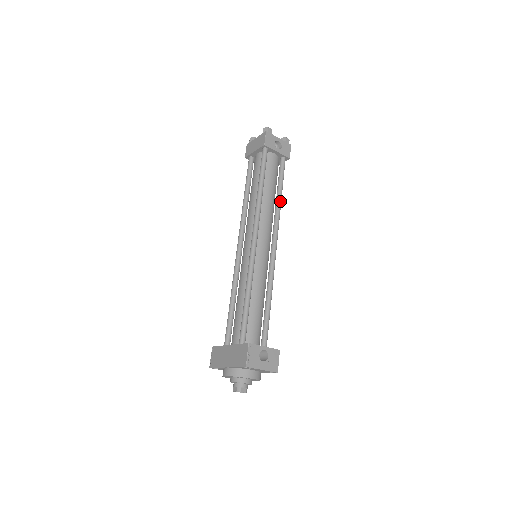
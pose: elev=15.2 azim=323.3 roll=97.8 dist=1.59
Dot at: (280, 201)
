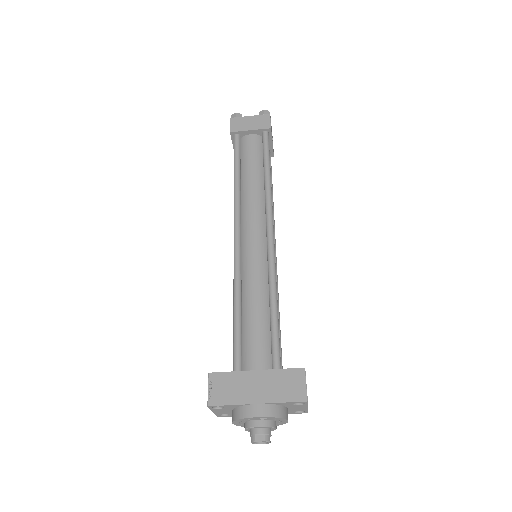
Dot at: occluded
